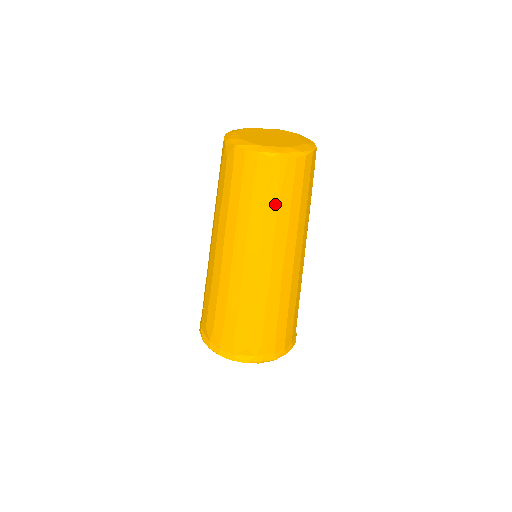
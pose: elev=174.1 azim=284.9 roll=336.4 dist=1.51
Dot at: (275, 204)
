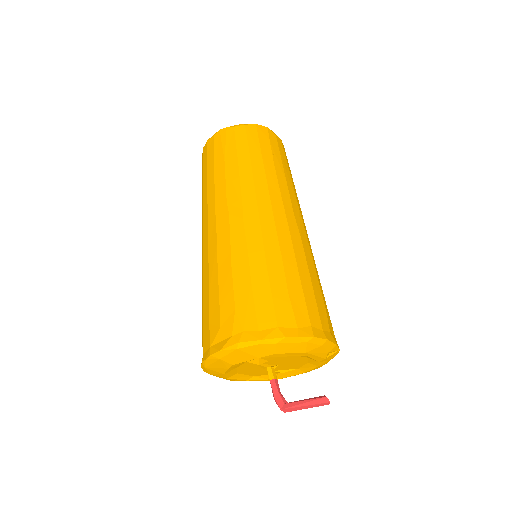
Dot at: (222, 164)
